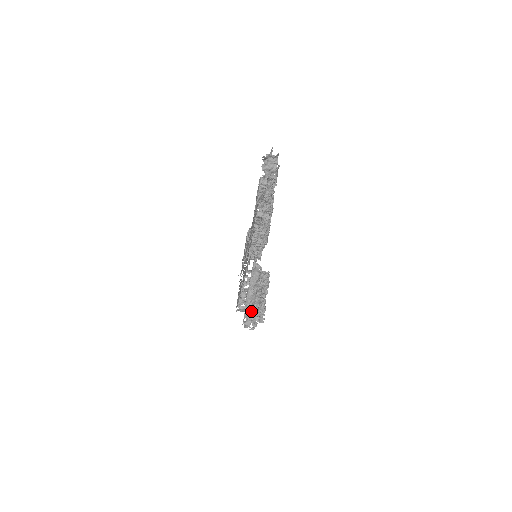
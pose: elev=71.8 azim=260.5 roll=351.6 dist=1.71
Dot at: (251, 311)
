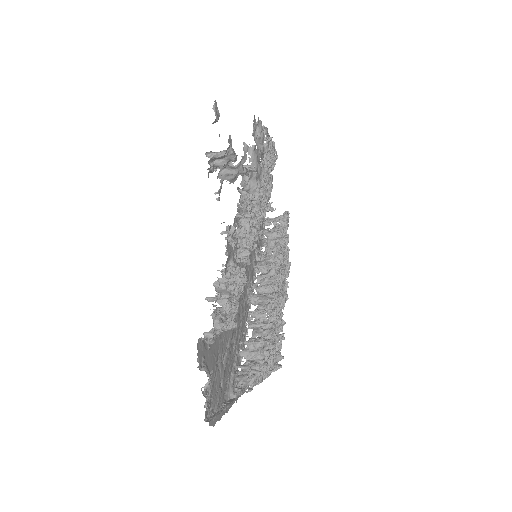
Dot at: (261, 381)
